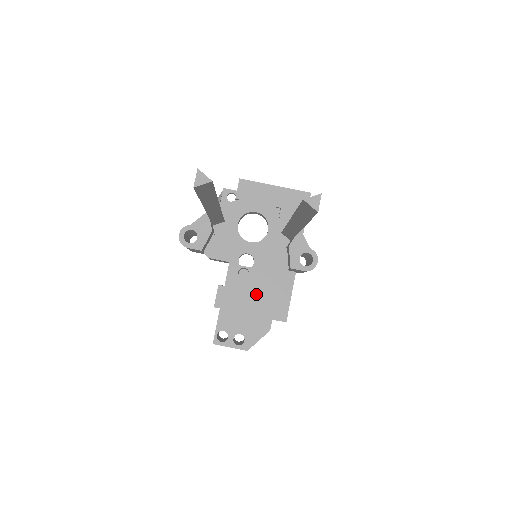
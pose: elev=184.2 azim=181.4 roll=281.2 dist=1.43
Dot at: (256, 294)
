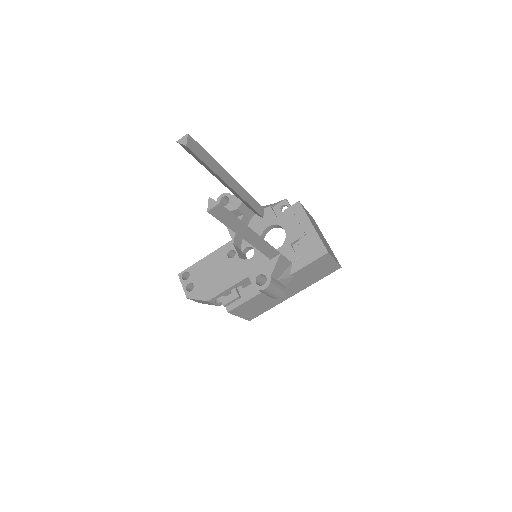
Dot at: (224, 273)
